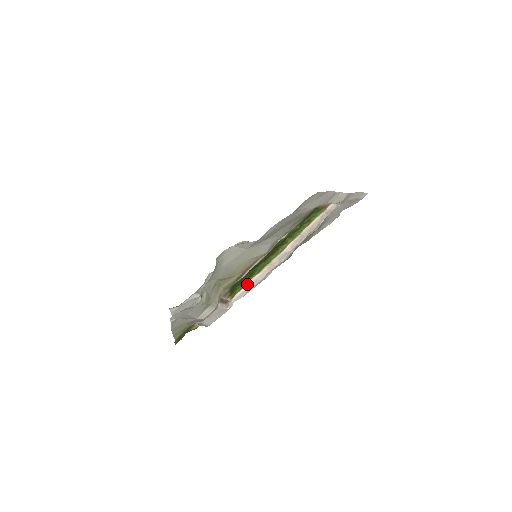
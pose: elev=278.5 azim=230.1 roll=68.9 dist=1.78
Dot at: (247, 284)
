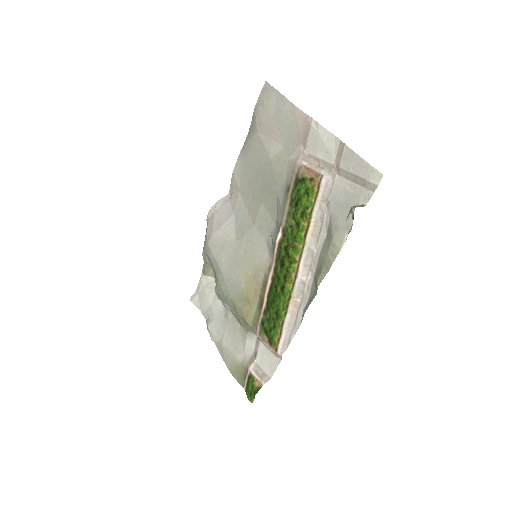
Dot at: (282, 333)
